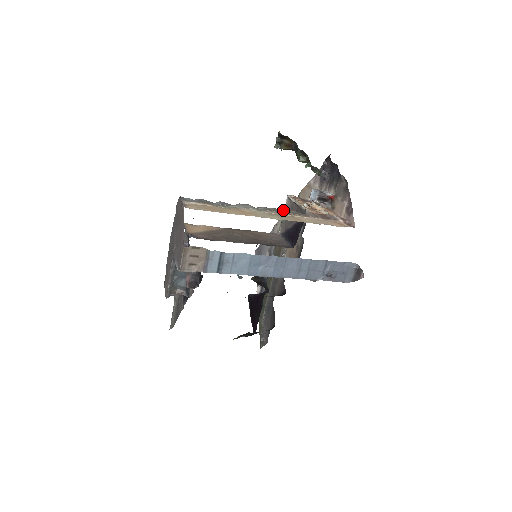
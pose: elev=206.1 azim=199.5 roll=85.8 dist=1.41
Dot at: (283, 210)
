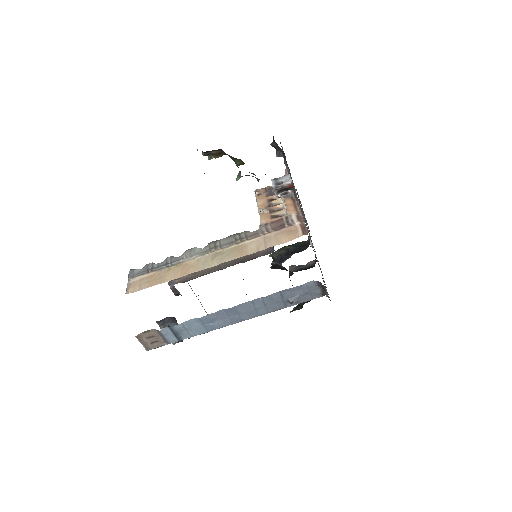
Dot at: (232, 237)
